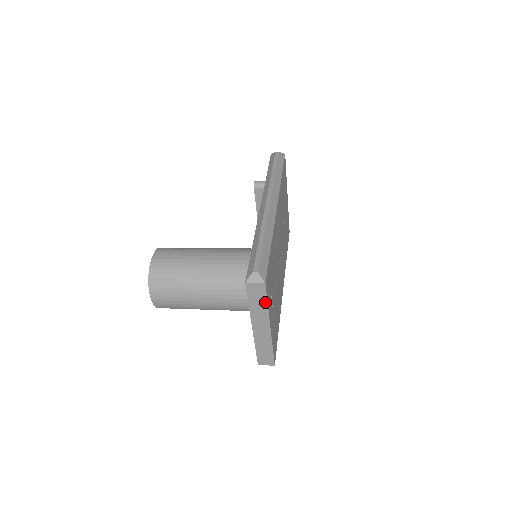
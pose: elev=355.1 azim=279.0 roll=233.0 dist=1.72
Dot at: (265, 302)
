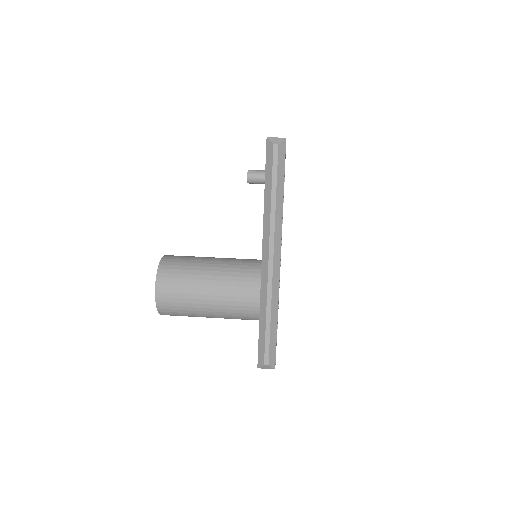
Dot at: occluded
